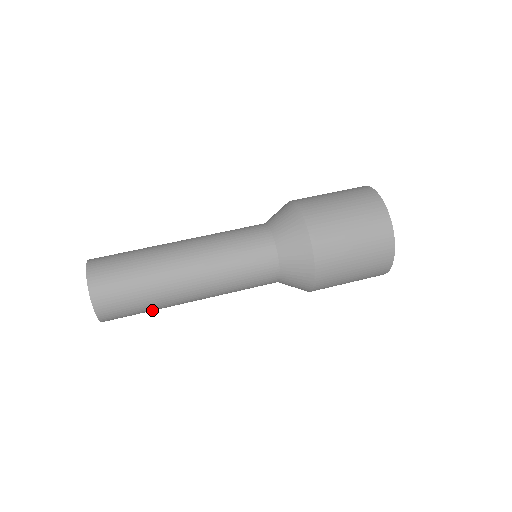
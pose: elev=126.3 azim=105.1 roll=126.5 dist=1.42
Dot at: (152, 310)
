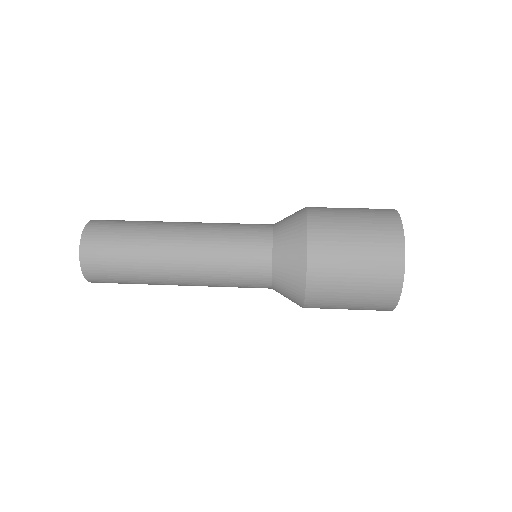
Dot at: (134, 276)
